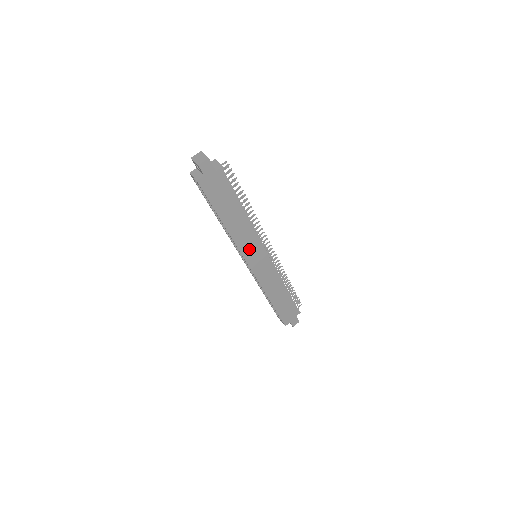
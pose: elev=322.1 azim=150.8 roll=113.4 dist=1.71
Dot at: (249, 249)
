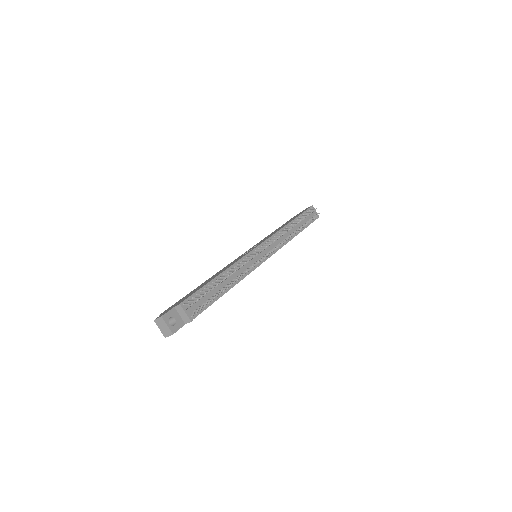
Dot at: occluded
